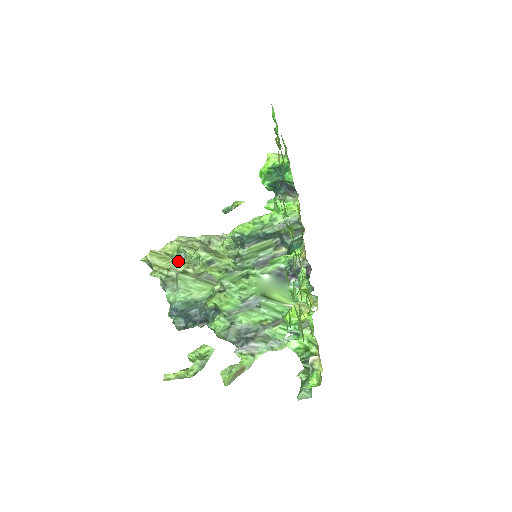
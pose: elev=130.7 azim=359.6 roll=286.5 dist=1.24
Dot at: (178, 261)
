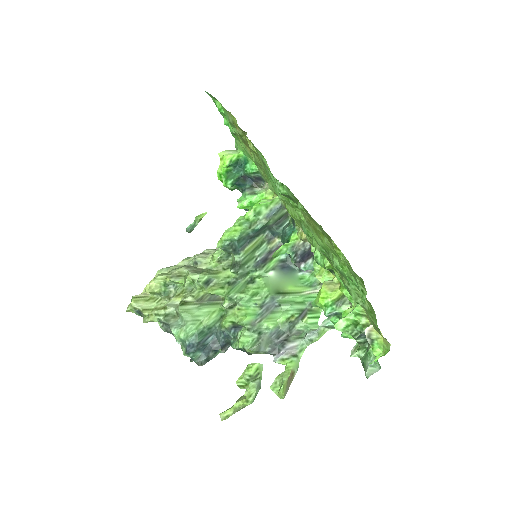
Dot at: (169, 296)
